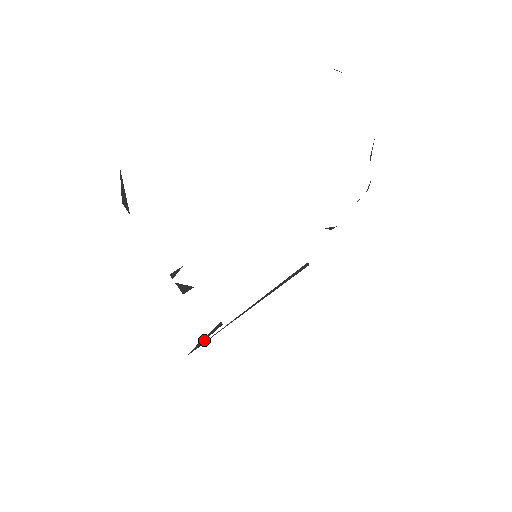
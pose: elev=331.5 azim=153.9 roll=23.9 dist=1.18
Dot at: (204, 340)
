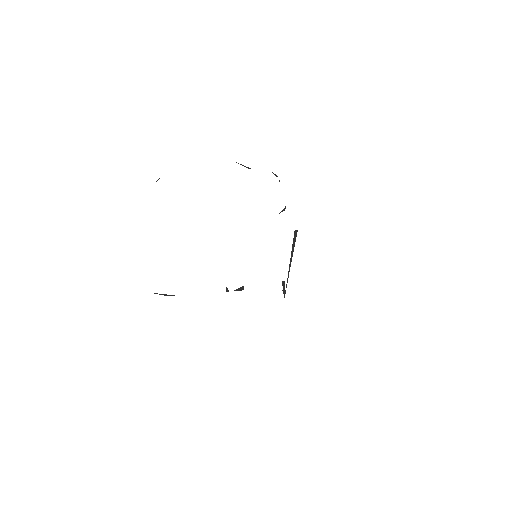
Dot at: (284, 290)
